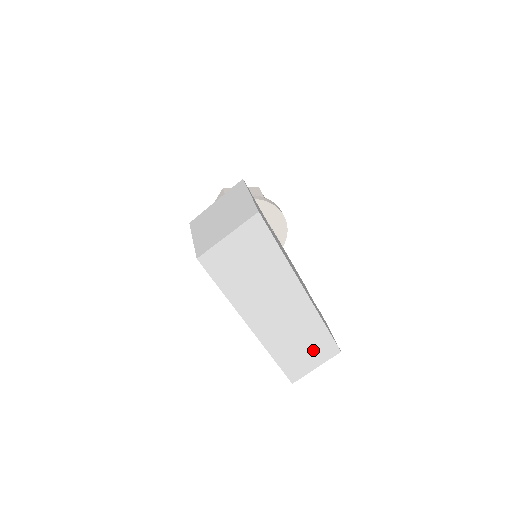
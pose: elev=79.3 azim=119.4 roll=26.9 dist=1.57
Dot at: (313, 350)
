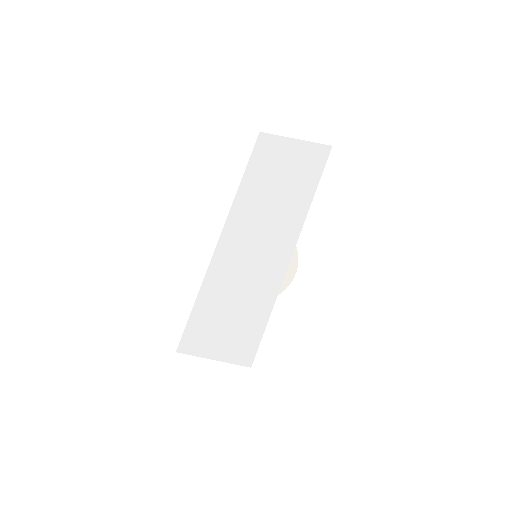
Dot at: (234, 331)
